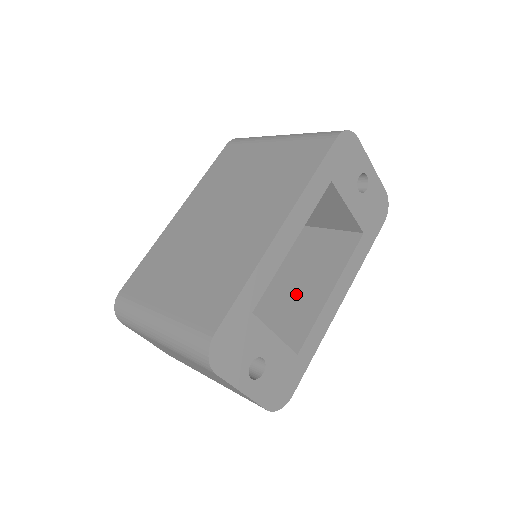
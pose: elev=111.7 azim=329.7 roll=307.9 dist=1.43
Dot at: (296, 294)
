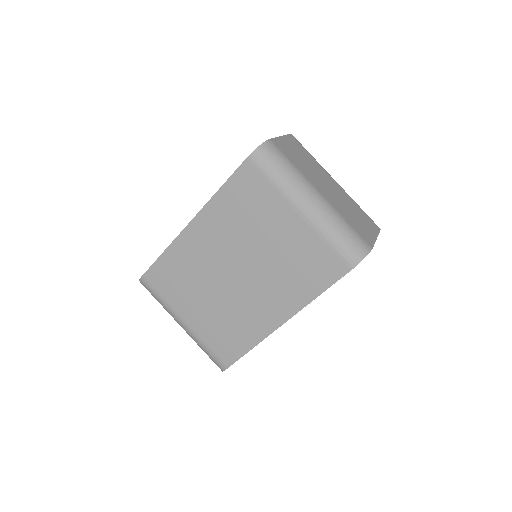
Dot at: occluded
